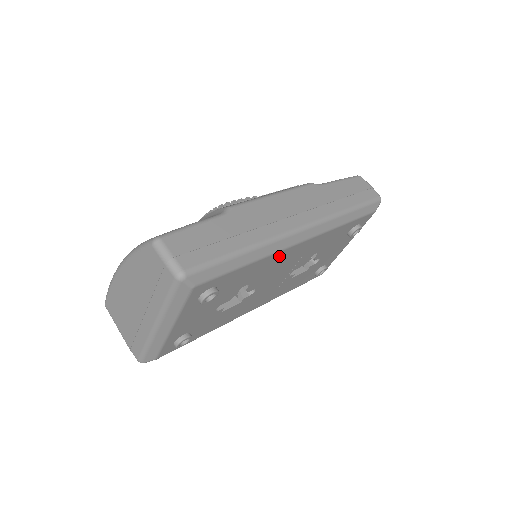
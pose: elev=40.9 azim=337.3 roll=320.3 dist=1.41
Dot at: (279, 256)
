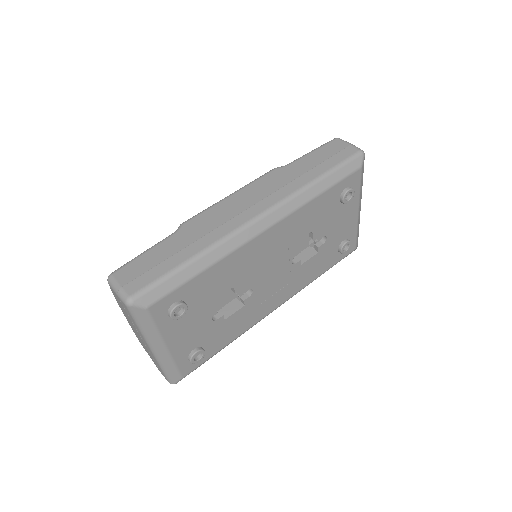
Dot at: (245, 251)
